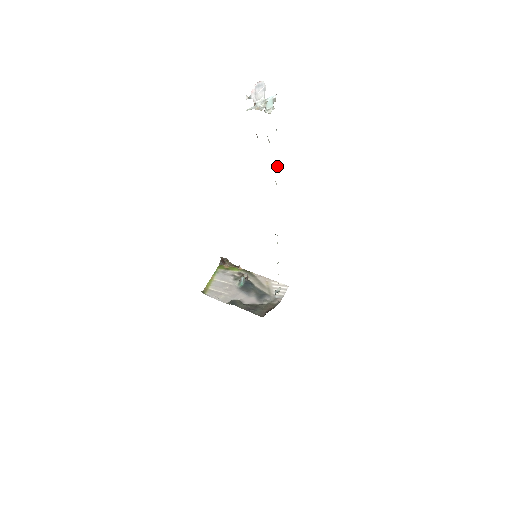
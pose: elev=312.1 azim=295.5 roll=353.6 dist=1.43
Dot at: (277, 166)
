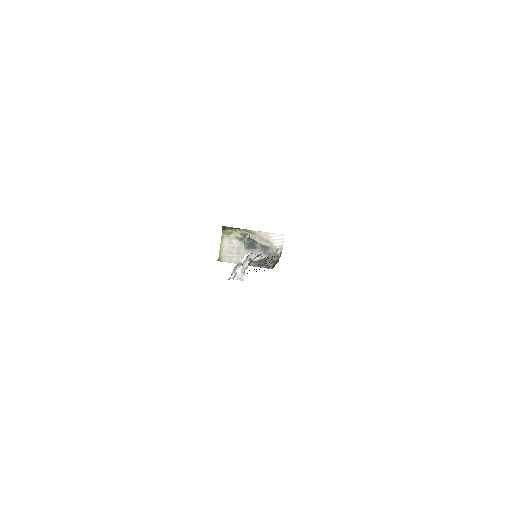
Dot at: (259, 254)
